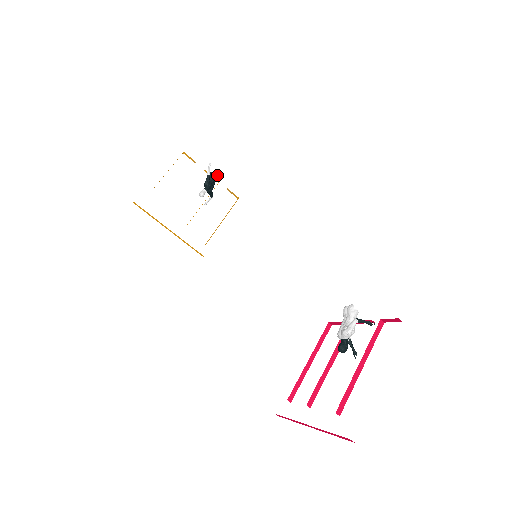
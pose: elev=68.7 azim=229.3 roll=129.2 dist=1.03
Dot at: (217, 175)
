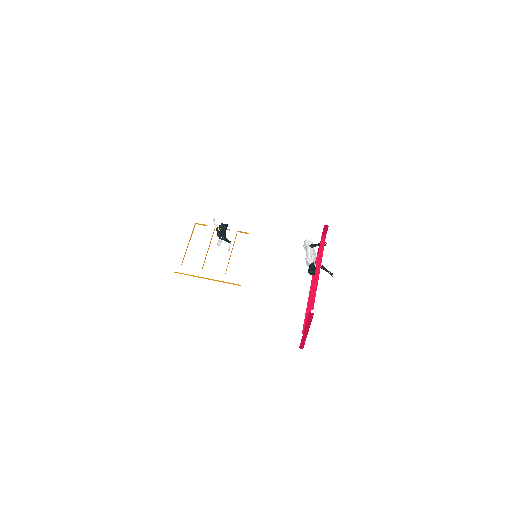
Dot at: (224, 225)
